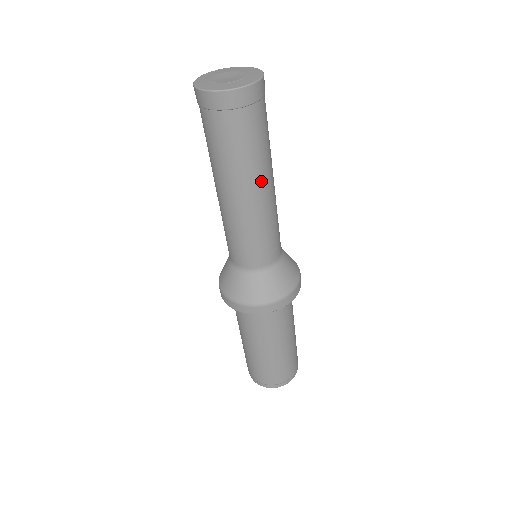
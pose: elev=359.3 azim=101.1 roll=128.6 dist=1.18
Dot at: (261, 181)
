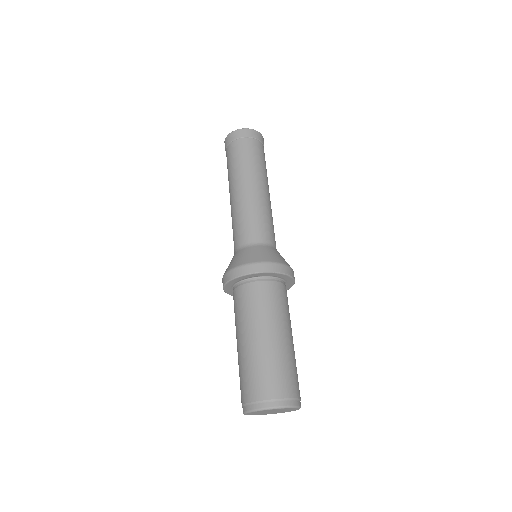
Dot at: (266, 183)
